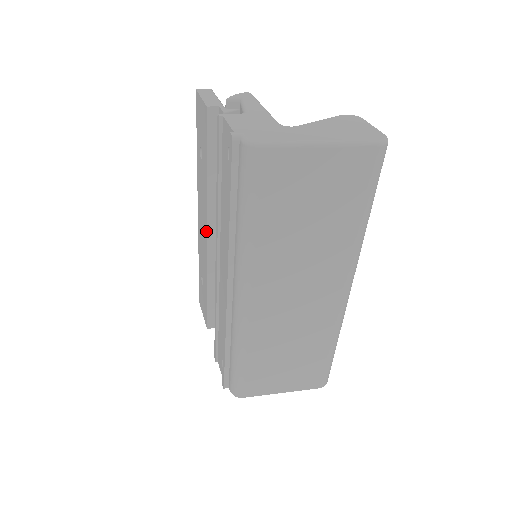
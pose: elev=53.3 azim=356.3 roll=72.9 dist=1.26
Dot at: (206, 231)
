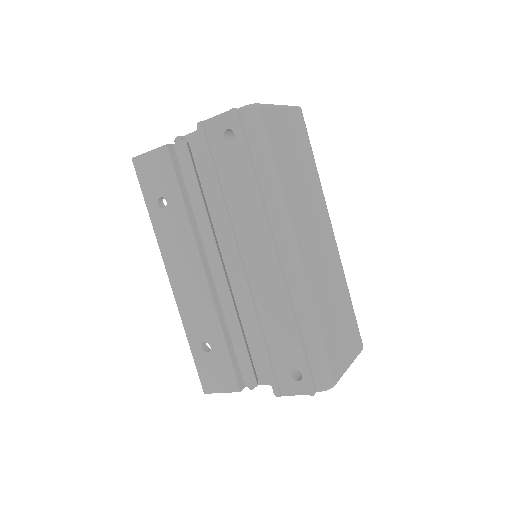
Dot at: (201, 267)
